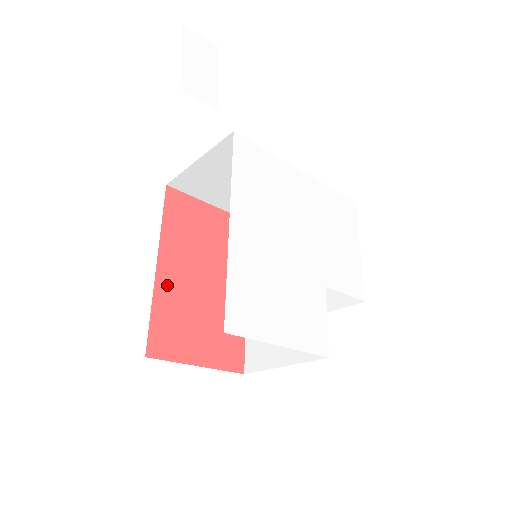
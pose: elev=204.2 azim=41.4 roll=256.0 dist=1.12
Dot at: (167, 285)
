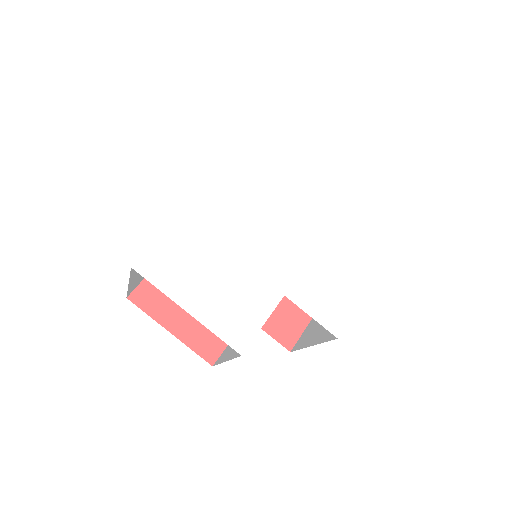
Dot at: occluded
